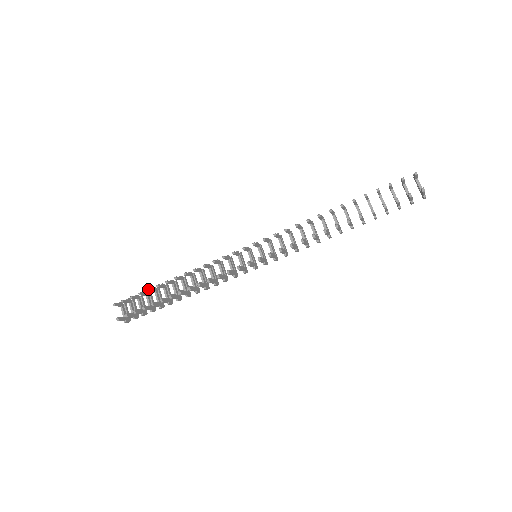
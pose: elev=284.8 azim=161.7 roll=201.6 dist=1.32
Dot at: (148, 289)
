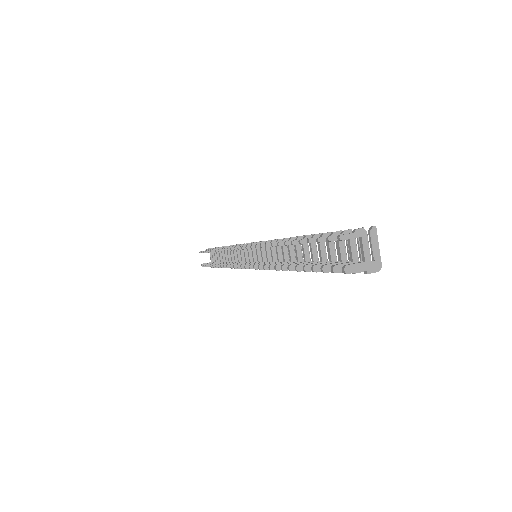
Dot at: (208, 251)
